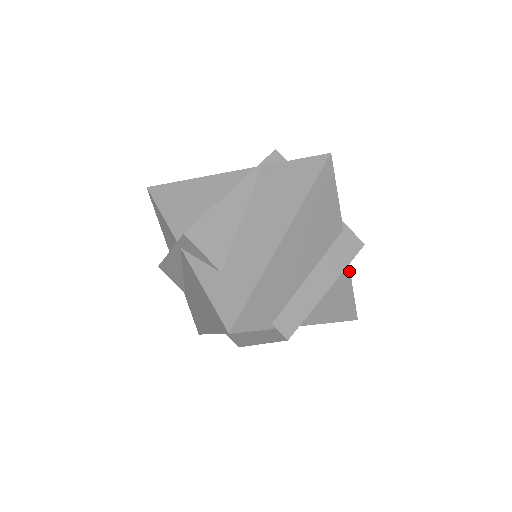
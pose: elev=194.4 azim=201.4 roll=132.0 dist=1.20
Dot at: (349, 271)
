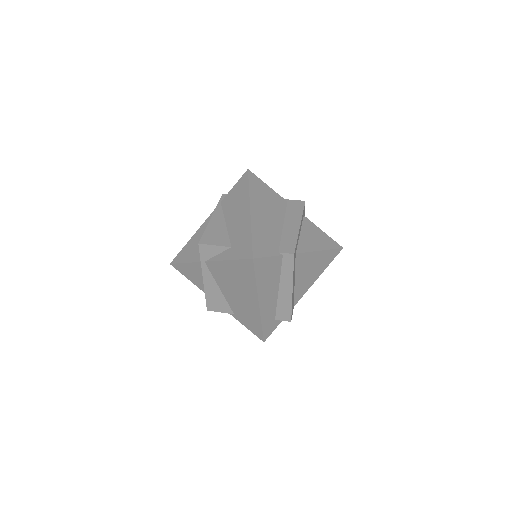
Dot at: (311, 222)
